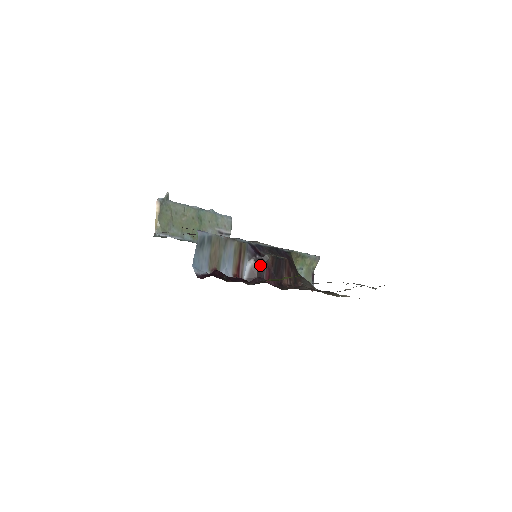
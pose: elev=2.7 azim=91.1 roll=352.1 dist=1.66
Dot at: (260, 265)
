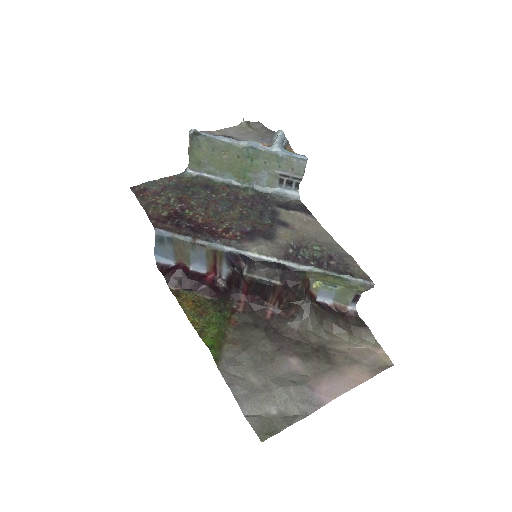
Dot at: (236, 278)
